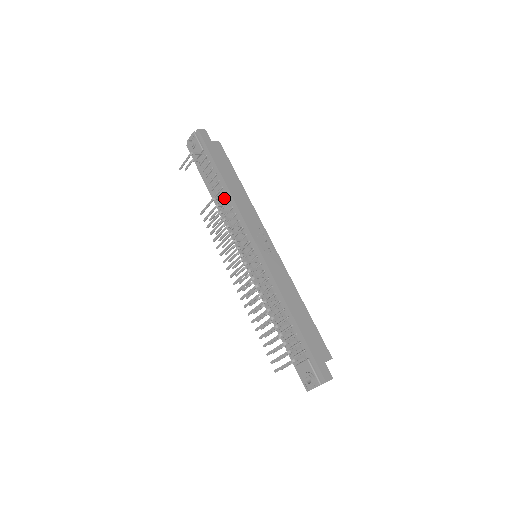
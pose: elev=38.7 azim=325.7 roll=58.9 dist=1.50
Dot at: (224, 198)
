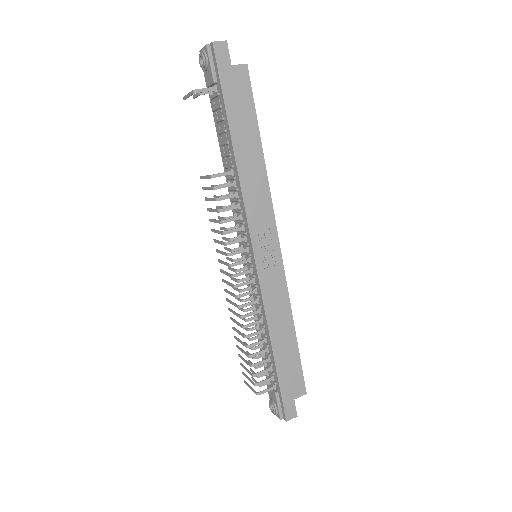
Dot at: (229, 173)
